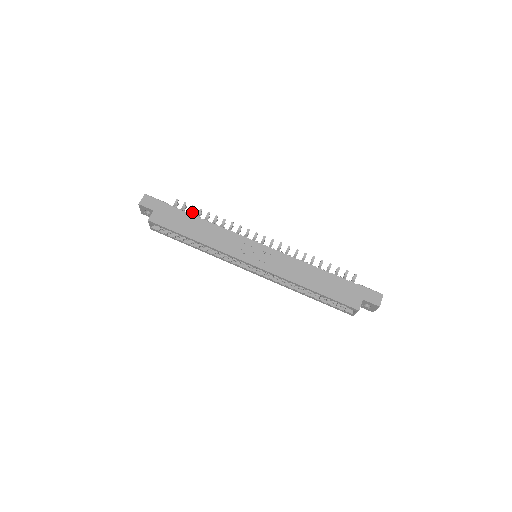
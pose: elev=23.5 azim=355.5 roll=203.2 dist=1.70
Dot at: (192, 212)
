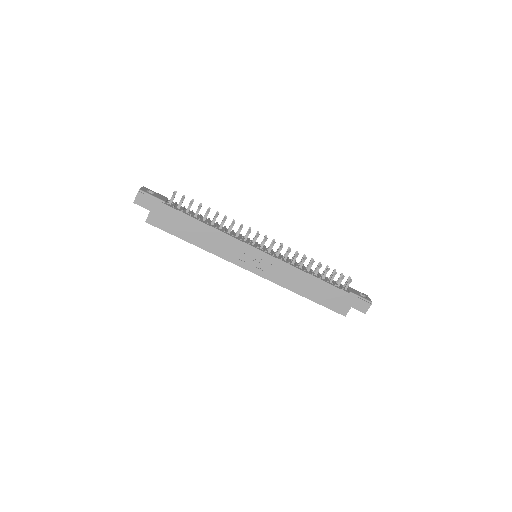
Dot at: (191, 204)
